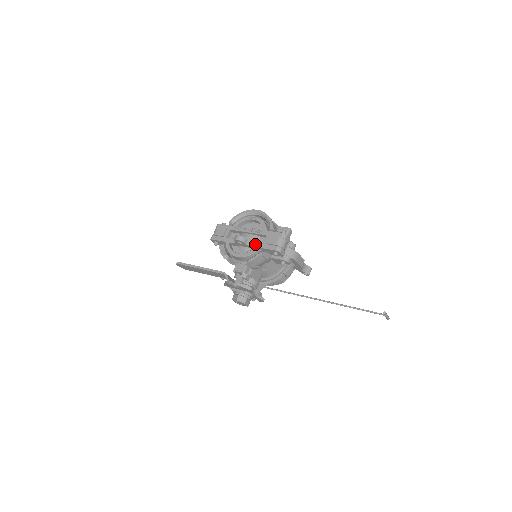
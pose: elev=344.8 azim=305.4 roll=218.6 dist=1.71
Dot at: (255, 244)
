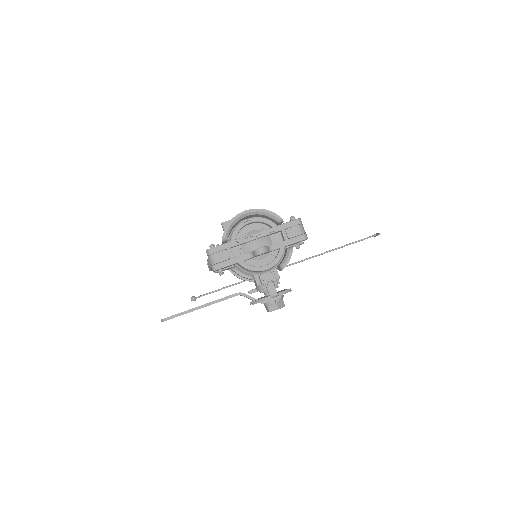
Dot at: (277, 246)
